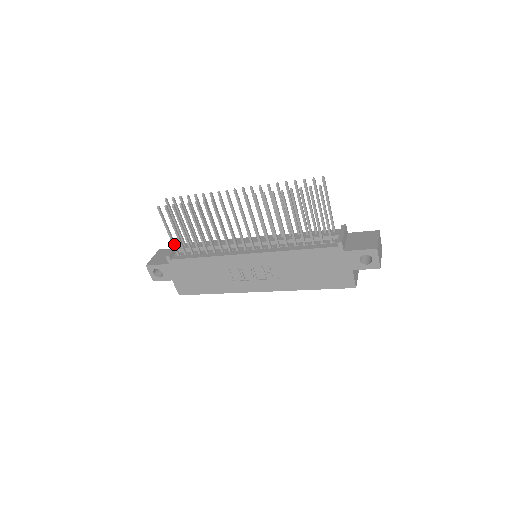
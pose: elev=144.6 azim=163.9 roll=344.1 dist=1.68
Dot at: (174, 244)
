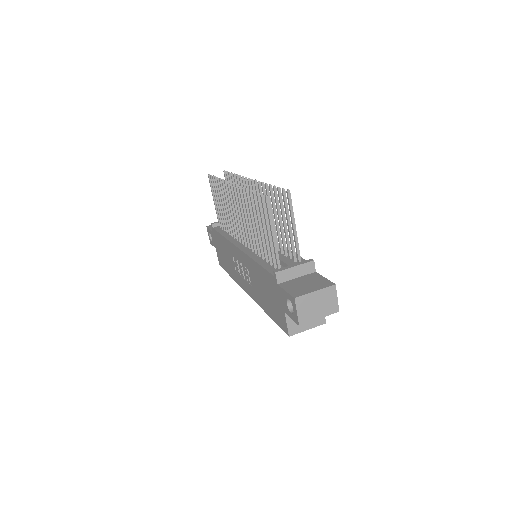
Dot at: (217, 215)
